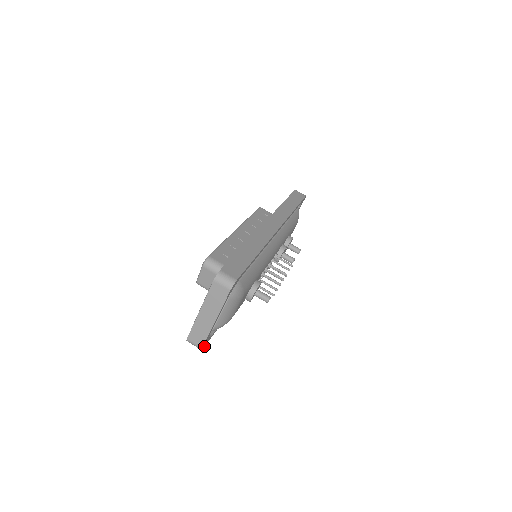
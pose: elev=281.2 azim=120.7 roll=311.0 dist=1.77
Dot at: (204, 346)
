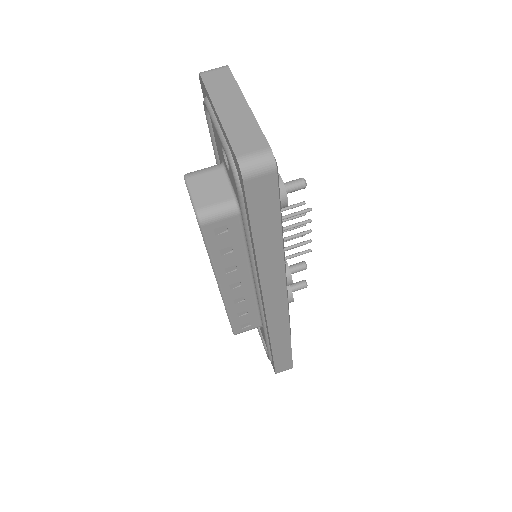
Dot at: (275, 173)
